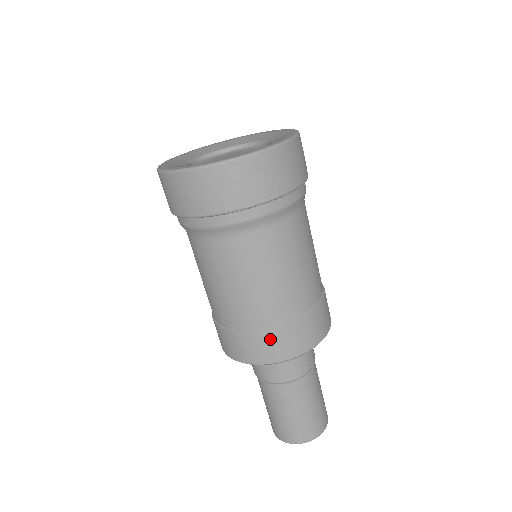
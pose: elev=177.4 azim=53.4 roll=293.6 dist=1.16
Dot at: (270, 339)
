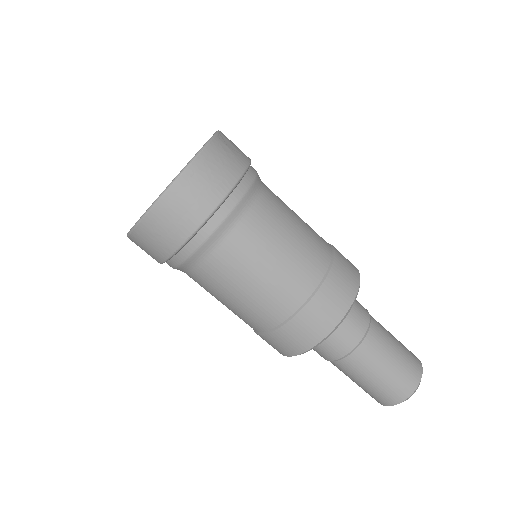
Dot at: (281, 337)
